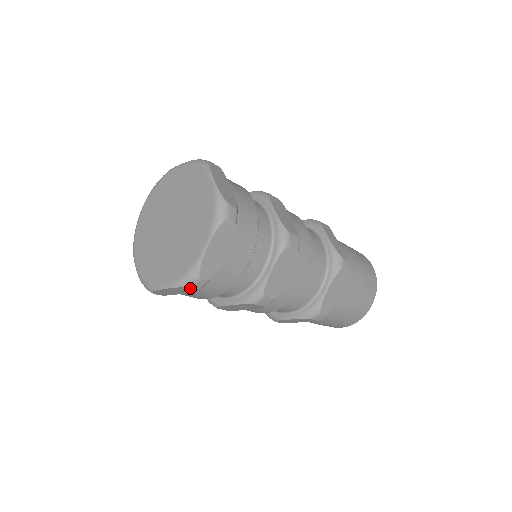
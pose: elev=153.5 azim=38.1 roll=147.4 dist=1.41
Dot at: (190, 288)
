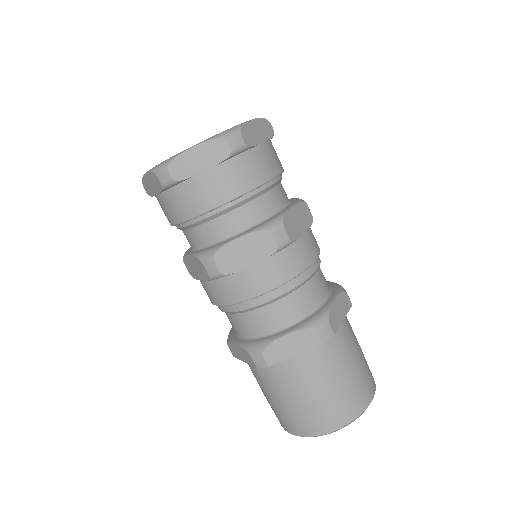
Dot at: (157, 178)
